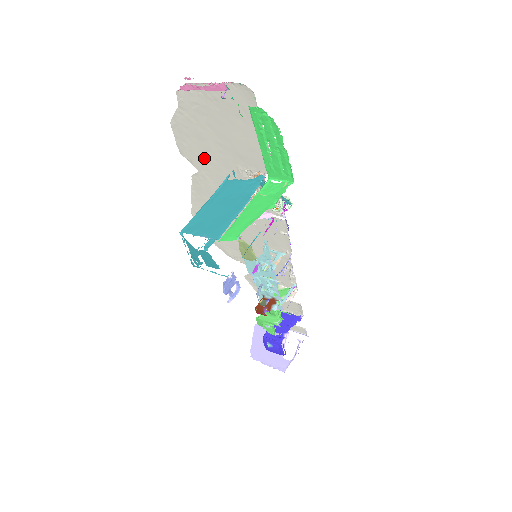
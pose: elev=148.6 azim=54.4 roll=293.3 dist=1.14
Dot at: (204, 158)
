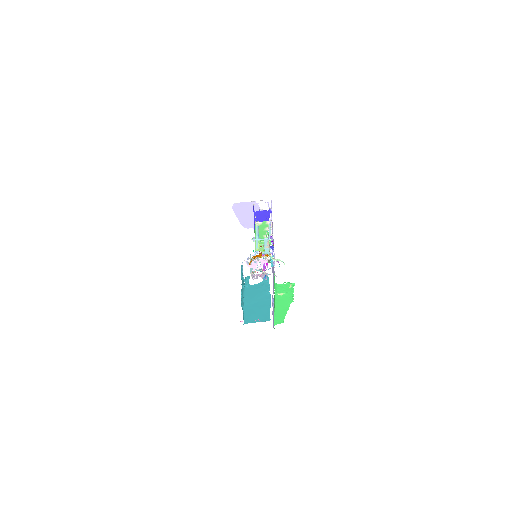
Dot at: occluded
